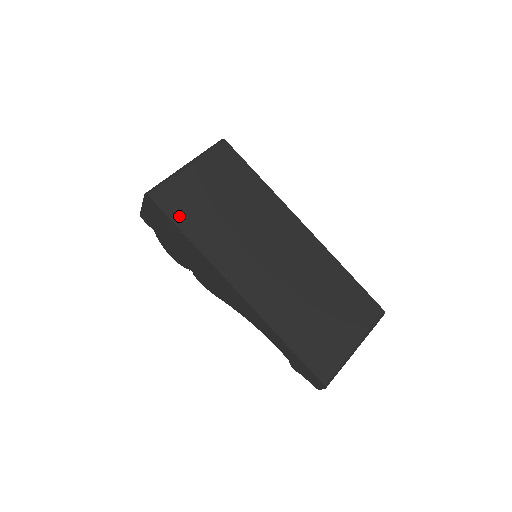
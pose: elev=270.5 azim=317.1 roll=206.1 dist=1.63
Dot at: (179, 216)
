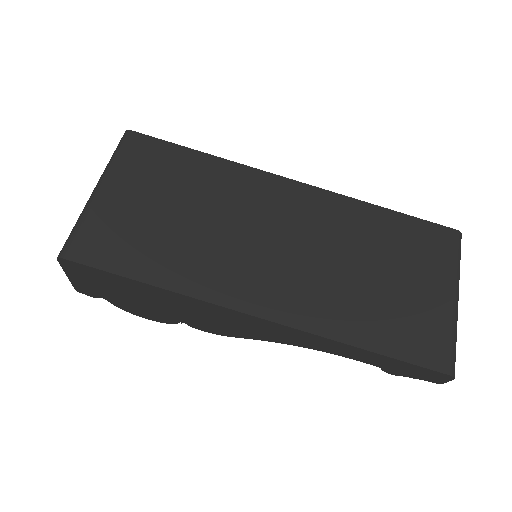
Dot at: (122, 262)
